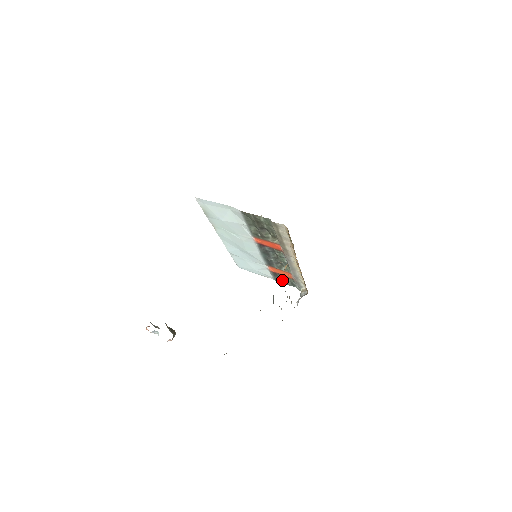
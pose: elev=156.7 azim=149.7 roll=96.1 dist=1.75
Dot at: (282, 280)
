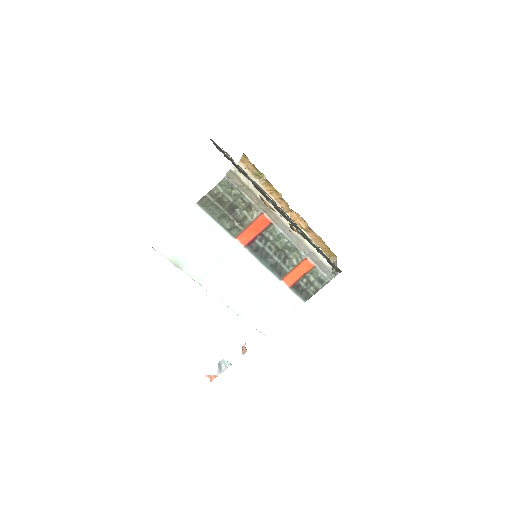
Dot at: (309, 289)
